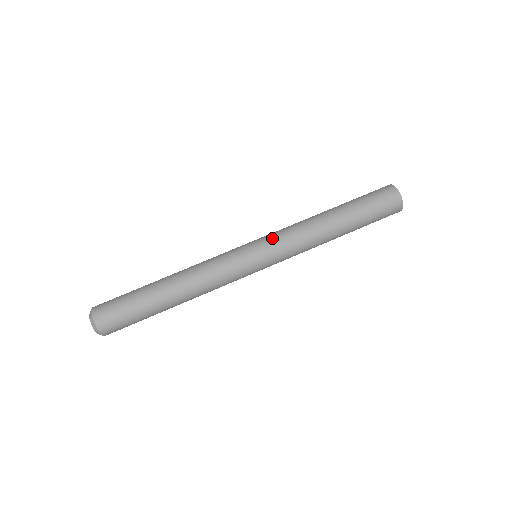
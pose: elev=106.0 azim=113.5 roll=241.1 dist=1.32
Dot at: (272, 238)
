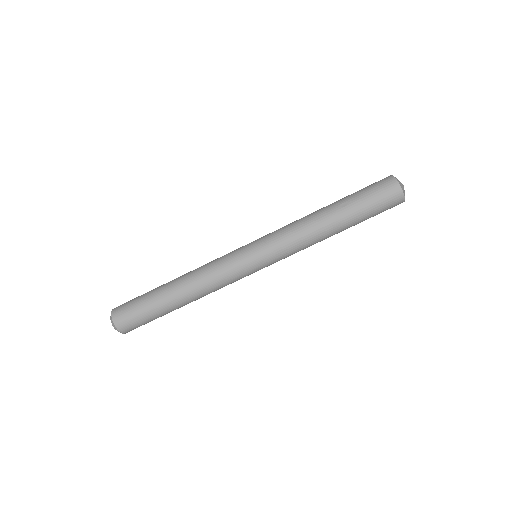
Dot at: (272, 248)
